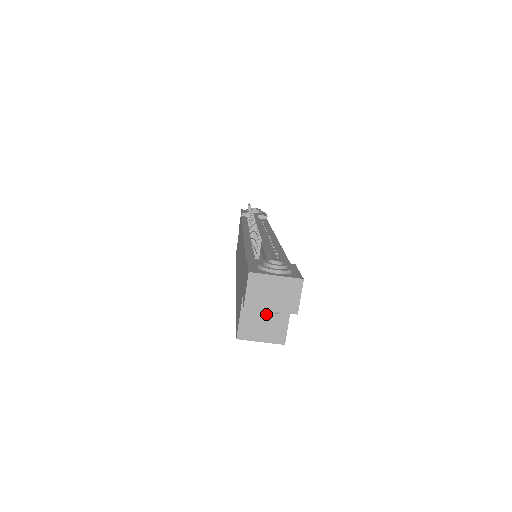
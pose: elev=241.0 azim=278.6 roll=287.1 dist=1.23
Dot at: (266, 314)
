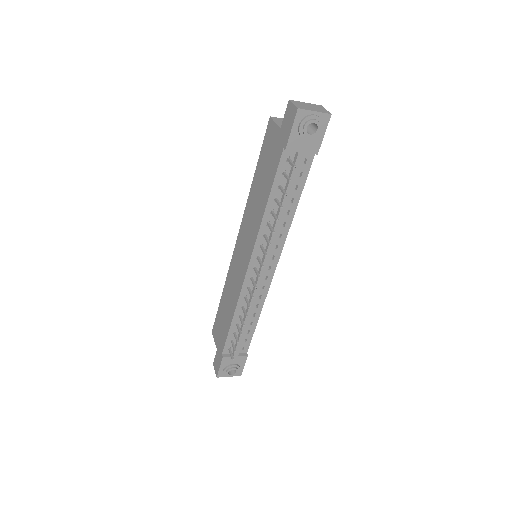
Dot at: occluded
